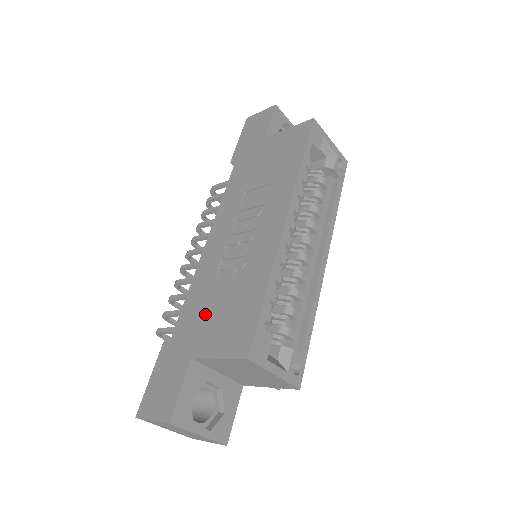
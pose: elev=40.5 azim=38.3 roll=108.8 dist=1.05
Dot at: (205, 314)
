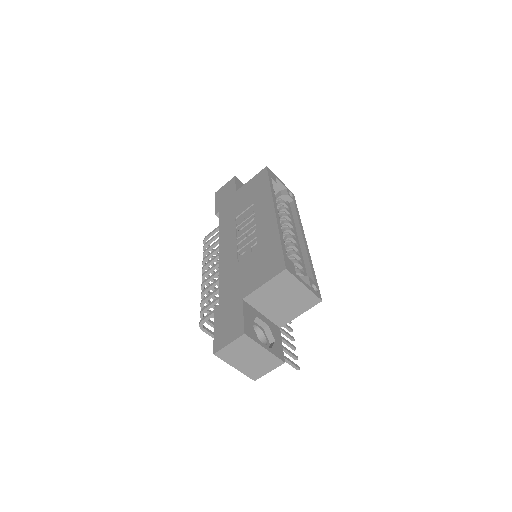
Dot at: (241, 277)
